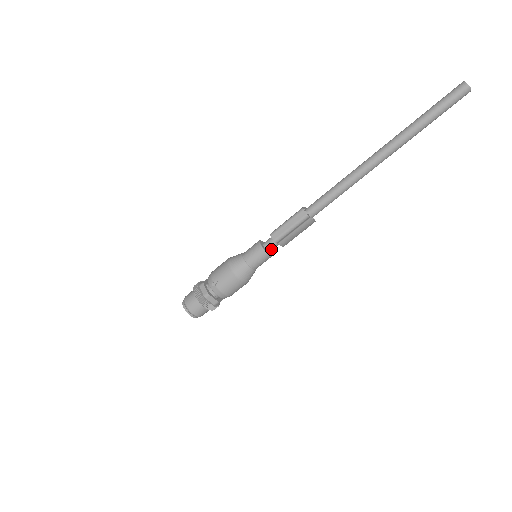
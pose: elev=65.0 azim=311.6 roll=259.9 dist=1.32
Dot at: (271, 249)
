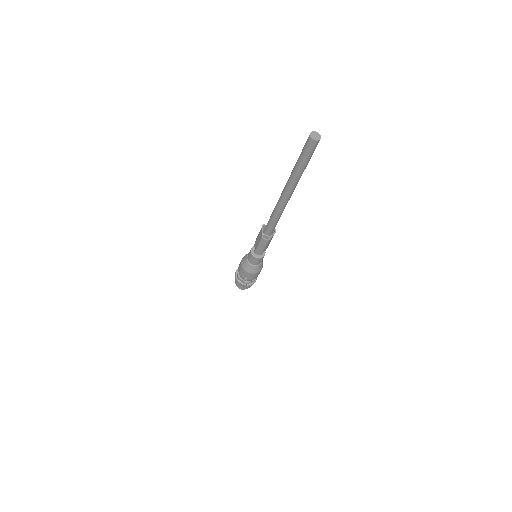
Dot at: occluded
